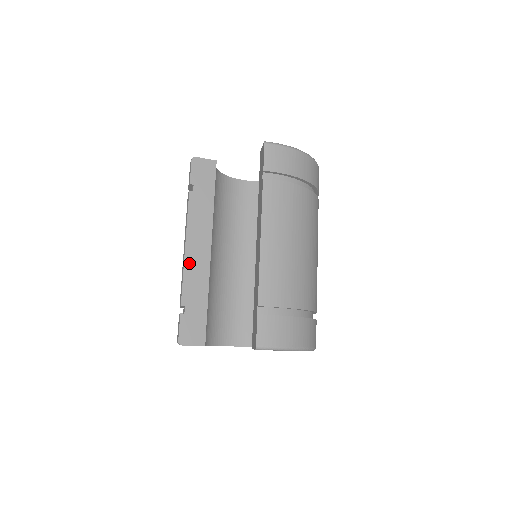
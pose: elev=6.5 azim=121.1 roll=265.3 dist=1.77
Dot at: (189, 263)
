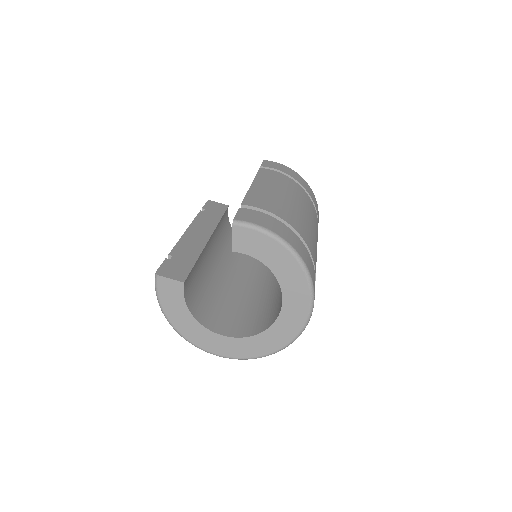
Dot at: (186, 237)
